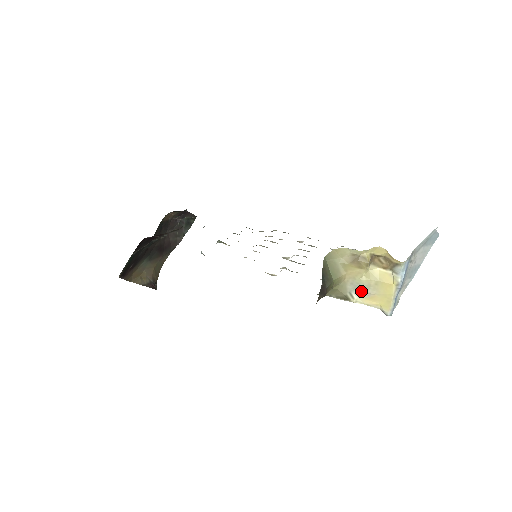
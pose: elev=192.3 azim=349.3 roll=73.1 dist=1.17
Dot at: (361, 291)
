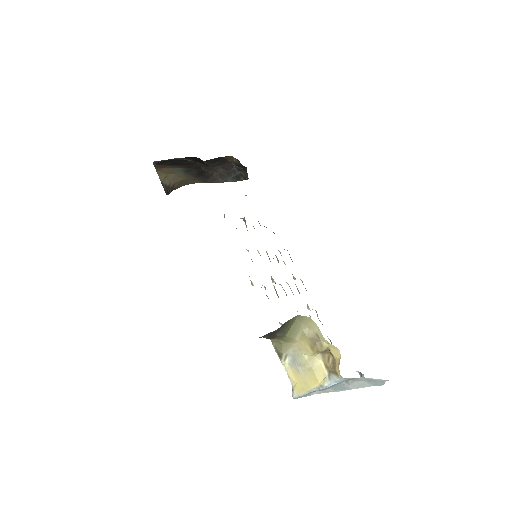
Dot at: (295, 362)
